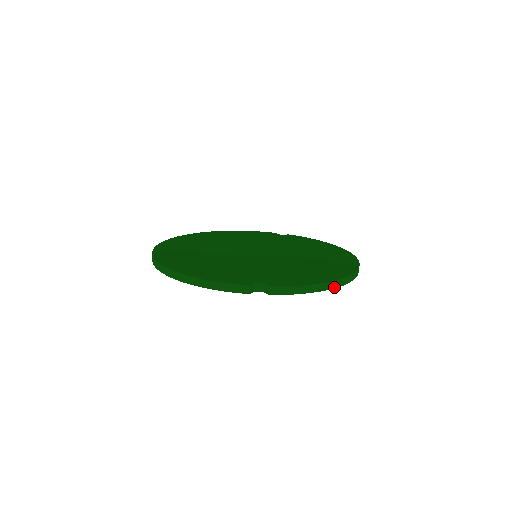
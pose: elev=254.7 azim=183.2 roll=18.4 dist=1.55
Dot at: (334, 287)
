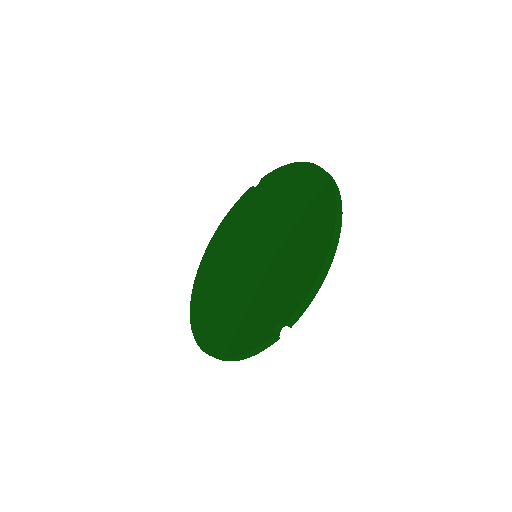
Dot at: (332, 259)
